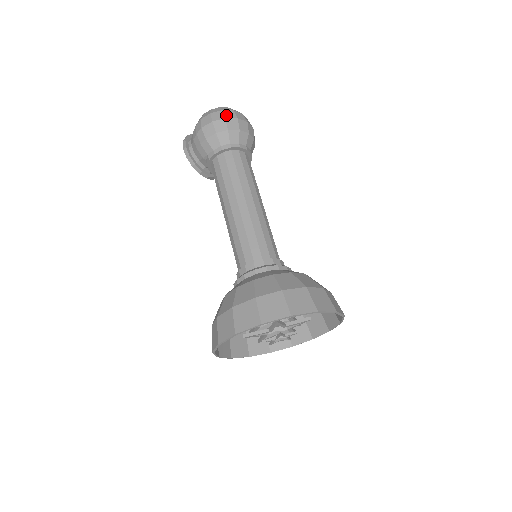
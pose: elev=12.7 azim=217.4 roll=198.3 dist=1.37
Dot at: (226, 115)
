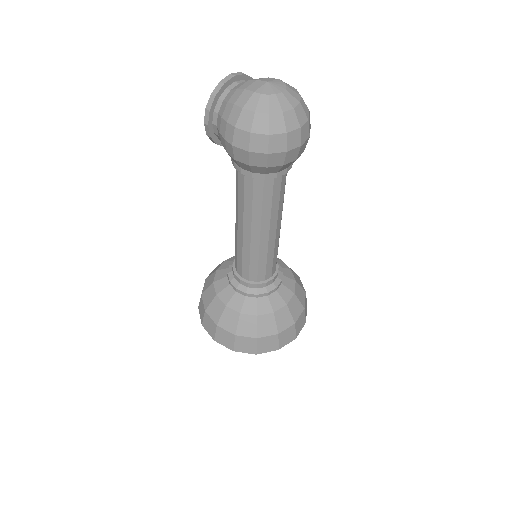
Dot at: (271, 147)
